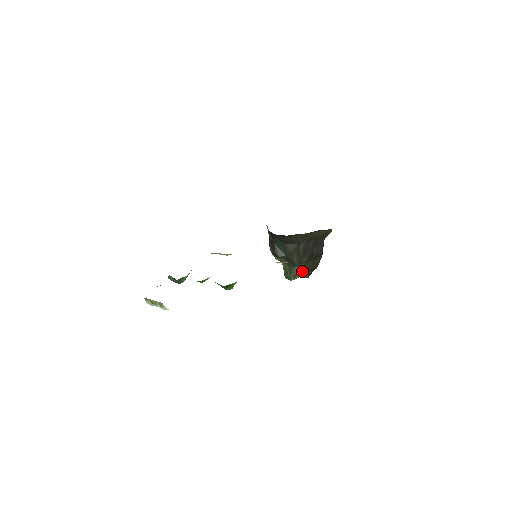
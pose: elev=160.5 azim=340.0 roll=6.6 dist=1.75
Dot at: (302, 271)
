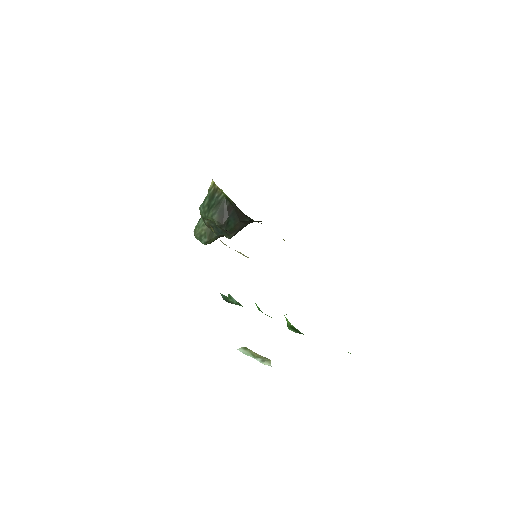
Dot at: occluded
